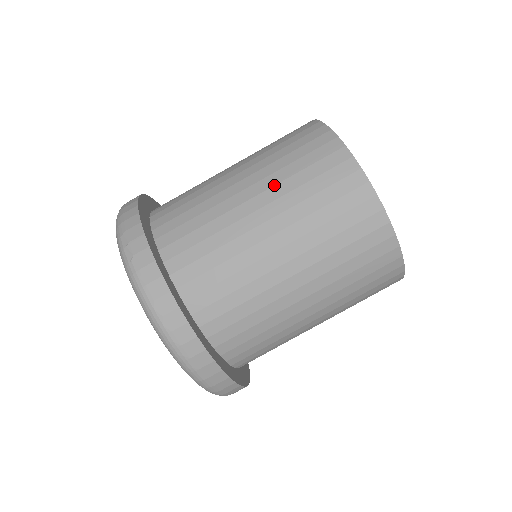
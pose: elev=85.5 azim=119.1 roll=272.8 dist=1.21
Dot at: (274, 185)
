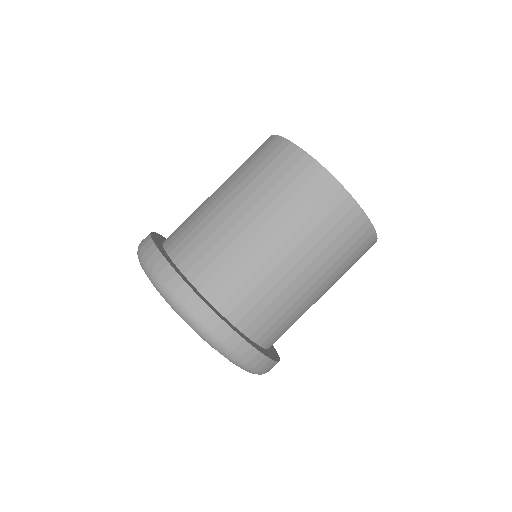
Dot at: (246, 186)
